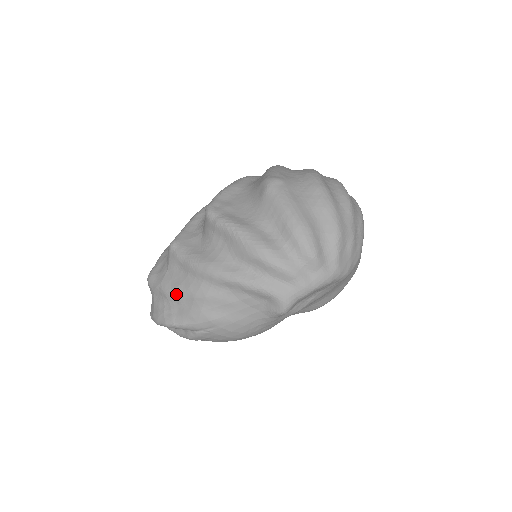
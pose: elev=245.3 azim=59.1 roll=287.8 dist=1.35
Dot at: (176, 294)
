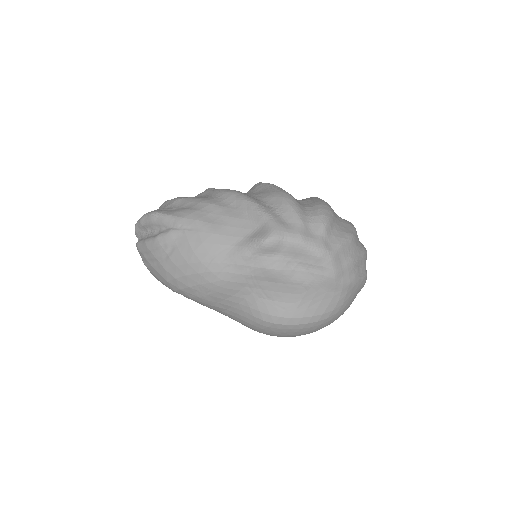
Dot at: (186, 200)
